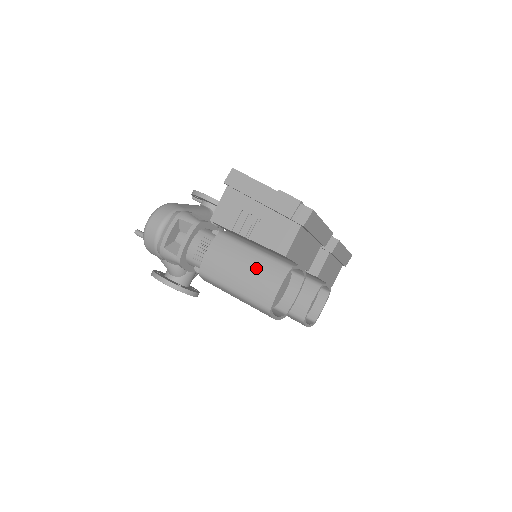
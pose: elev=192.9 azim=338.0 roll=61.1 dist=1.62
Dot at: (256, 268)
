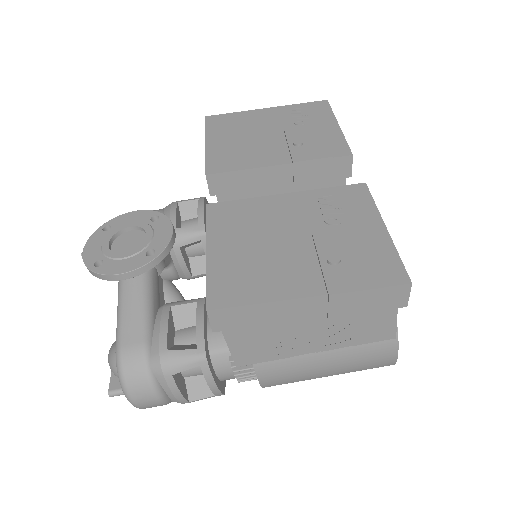
Dot at: (348, 354)
